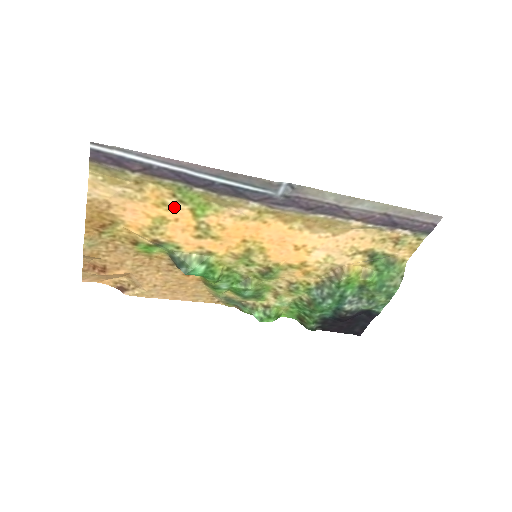
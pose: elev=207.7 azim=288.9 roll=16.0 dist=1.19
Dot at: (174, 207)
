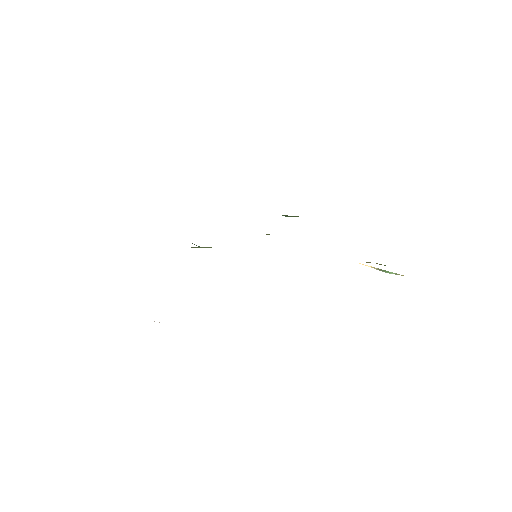
Dot at: occluded
